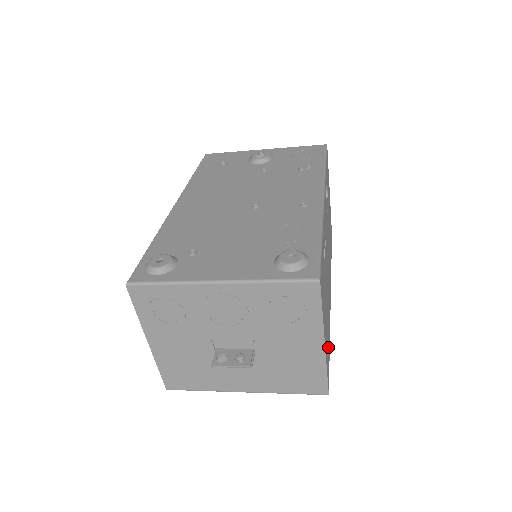
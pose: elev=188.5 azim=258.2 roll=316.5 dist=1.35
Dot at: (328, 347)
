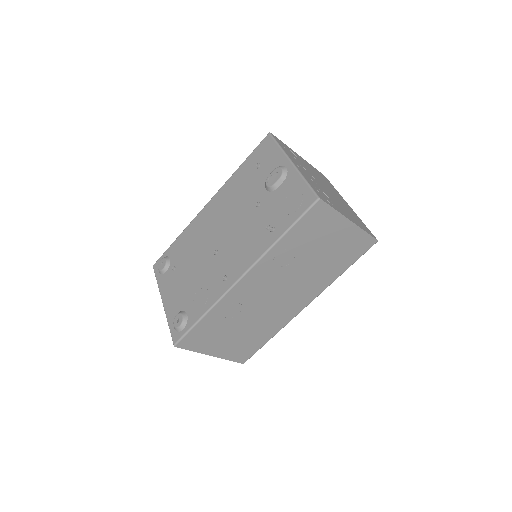
Dot at: (251, 345)
